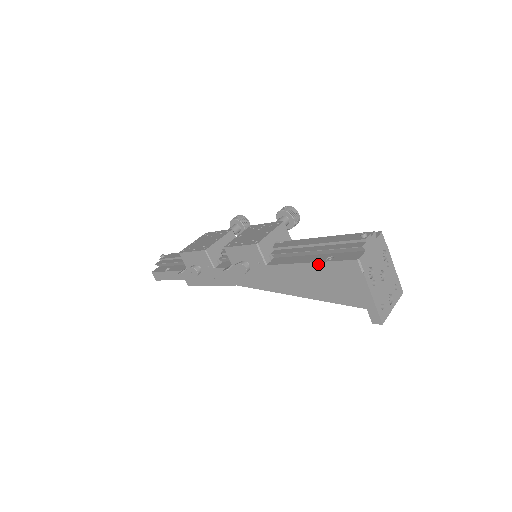
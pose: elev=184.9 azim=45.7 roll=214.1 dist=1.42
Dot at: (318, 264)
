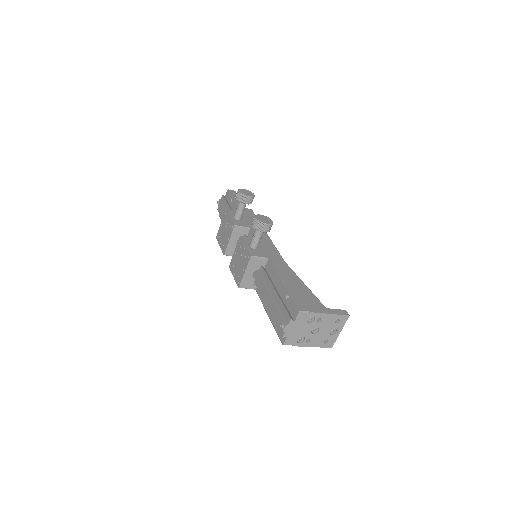
Dot at: (272, 321)
